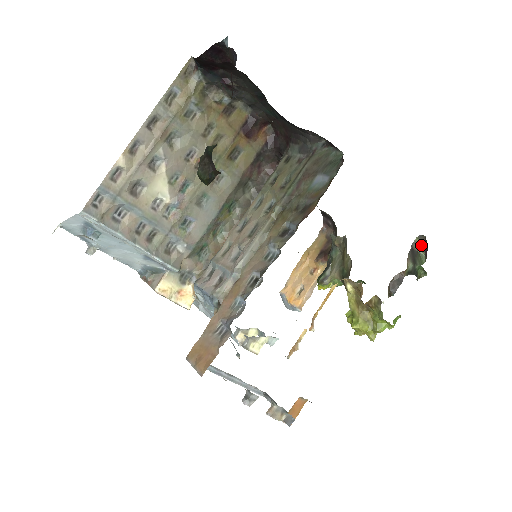
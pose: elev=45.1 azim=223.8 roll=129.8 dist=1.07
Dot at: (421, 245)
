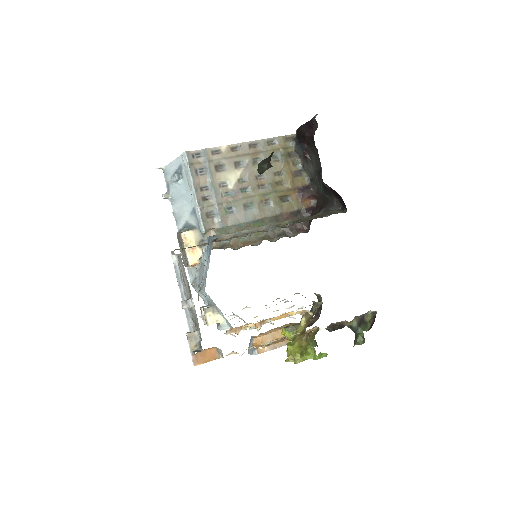
Dot at: (371, 319)
